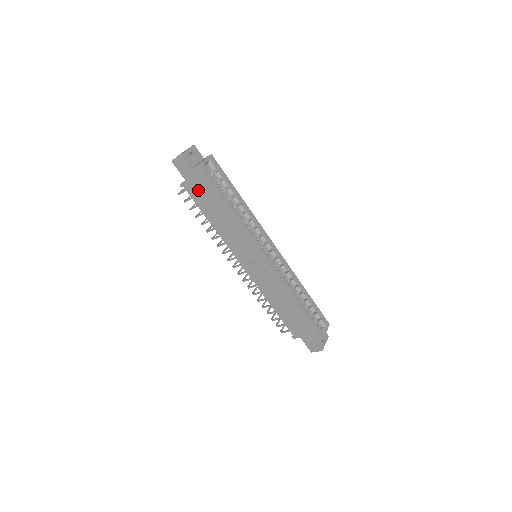
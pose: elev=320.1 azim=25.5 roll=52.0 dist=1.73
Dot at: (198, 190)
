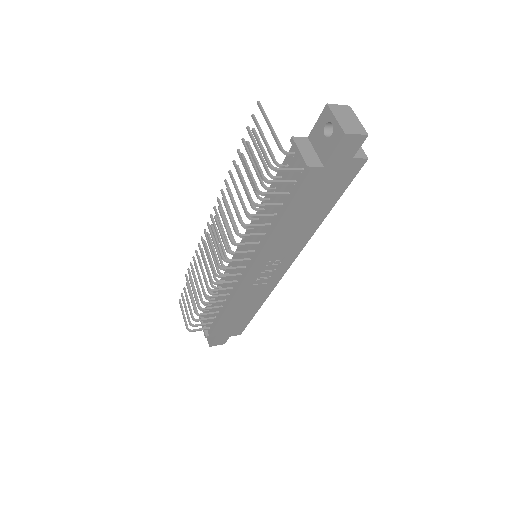
Dot at: (322, 183)
